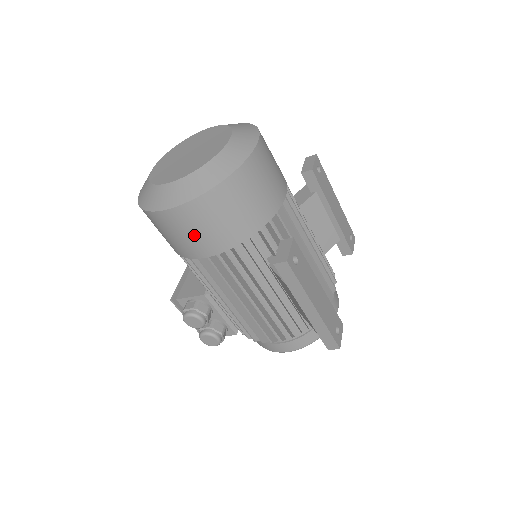
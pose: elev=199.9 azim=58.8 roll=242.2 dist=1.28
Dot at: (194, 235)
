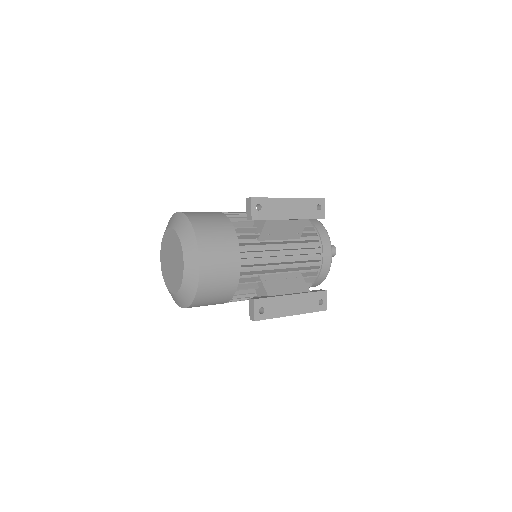
Dot at: occluded
